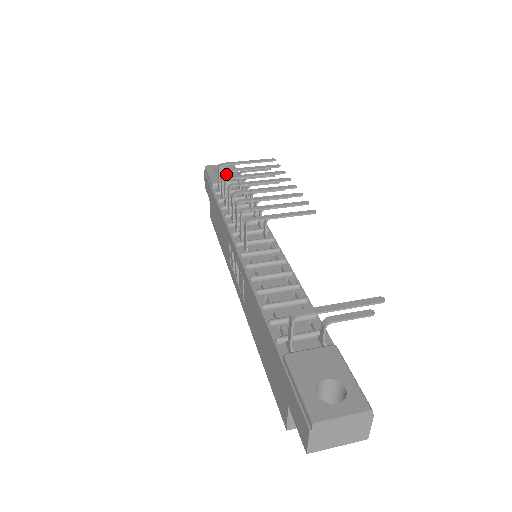
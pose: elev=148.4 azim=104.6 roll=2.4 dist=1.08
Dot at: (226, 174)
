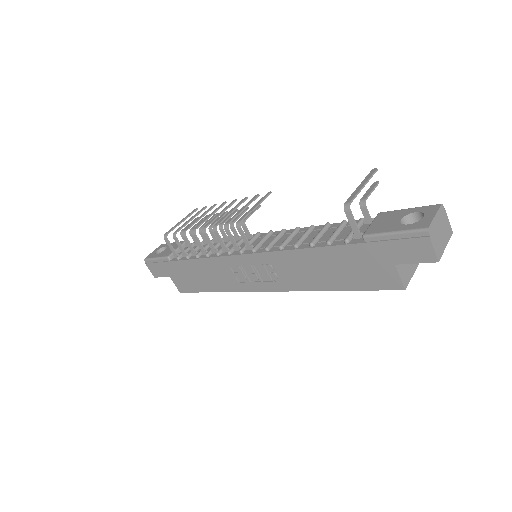
Dot at: (168, 248)
